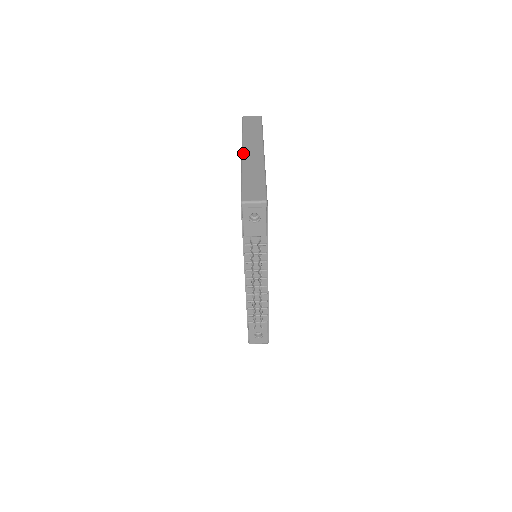
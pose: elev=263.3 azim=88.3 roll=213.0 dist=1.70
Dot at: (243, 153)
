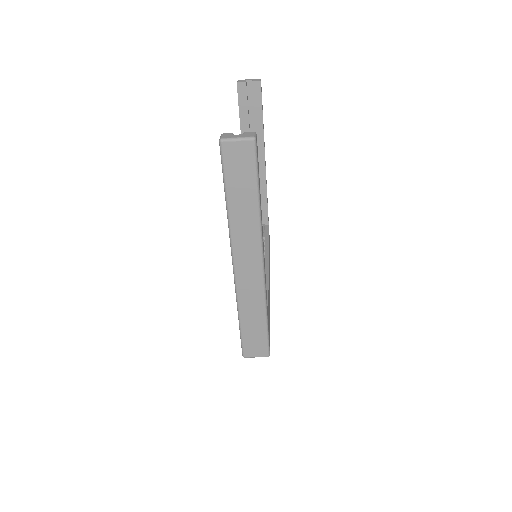
Dot at: (235, 270)
